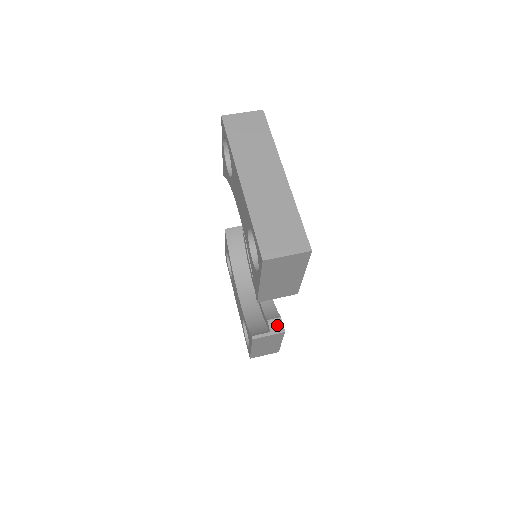
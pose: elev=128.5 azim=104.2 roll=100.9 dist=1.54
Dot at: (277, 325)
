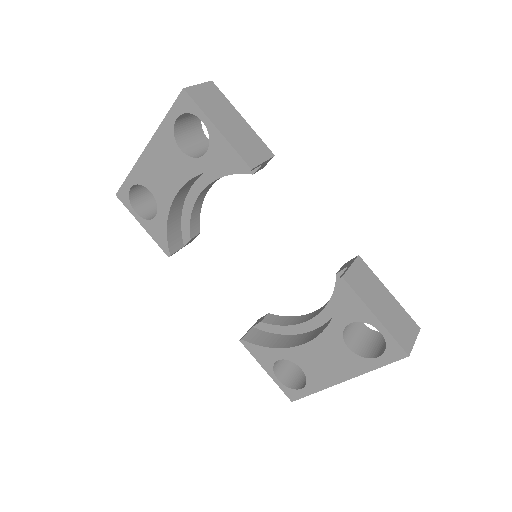
Dot at: (347, 264)
